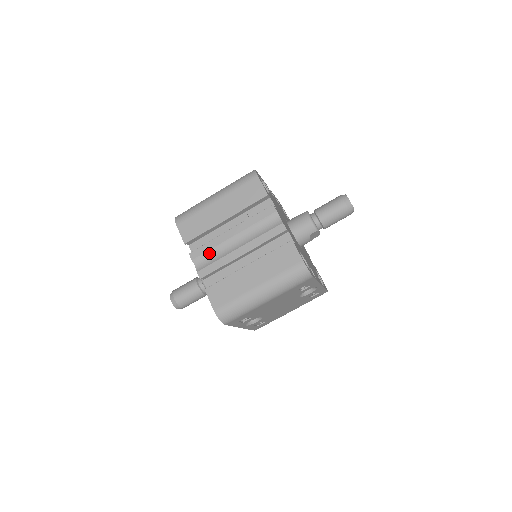
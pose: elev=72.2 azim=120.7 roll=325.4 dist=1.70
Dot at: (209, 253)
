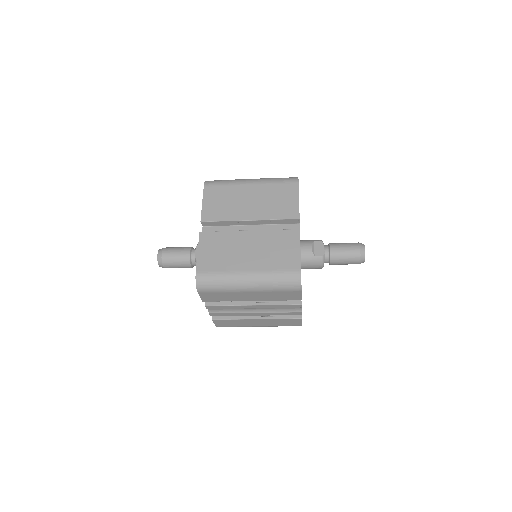
Dot at: (225, 308)
